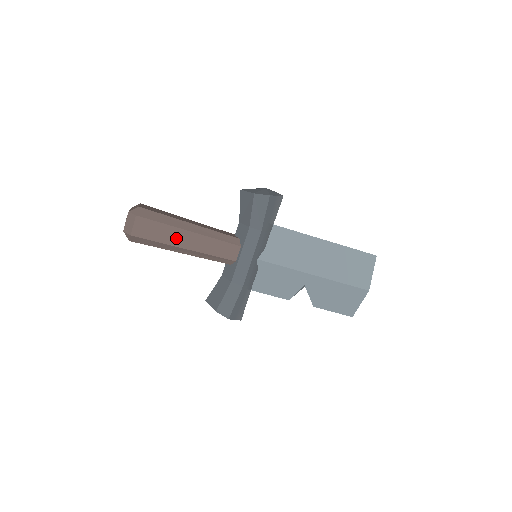
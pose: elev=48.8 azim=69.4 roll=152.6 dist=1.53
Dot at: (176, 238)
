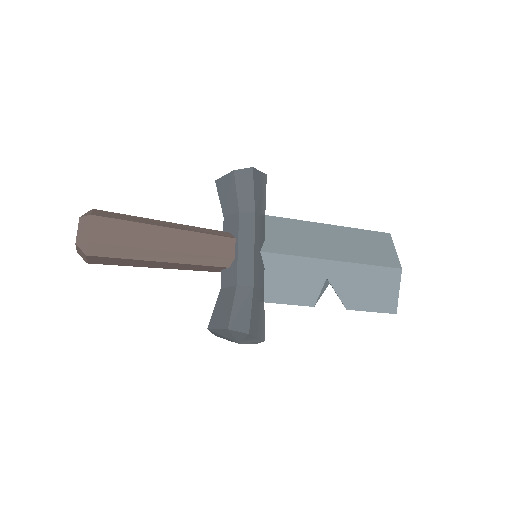
Dot at: (150, 238)
